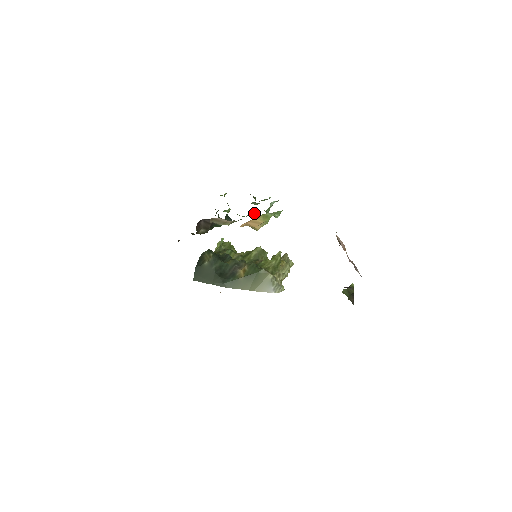
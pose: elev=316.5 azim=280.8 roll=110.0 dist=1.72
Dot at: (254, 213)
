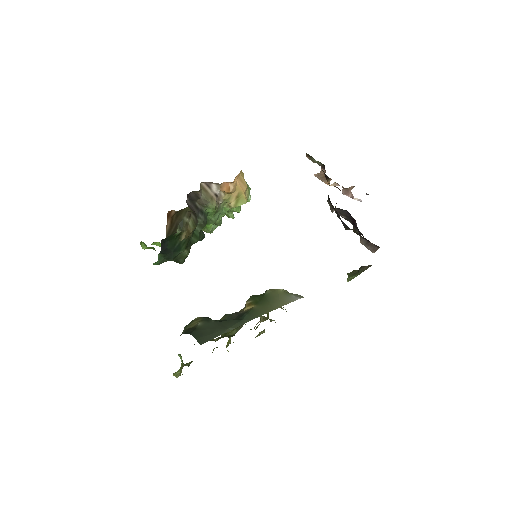
Dot at: (221, 221)
